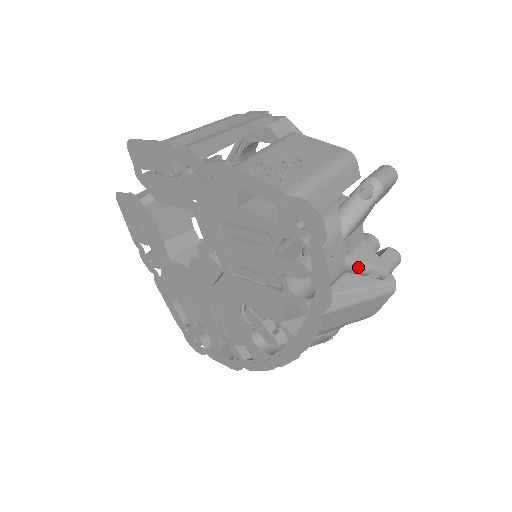
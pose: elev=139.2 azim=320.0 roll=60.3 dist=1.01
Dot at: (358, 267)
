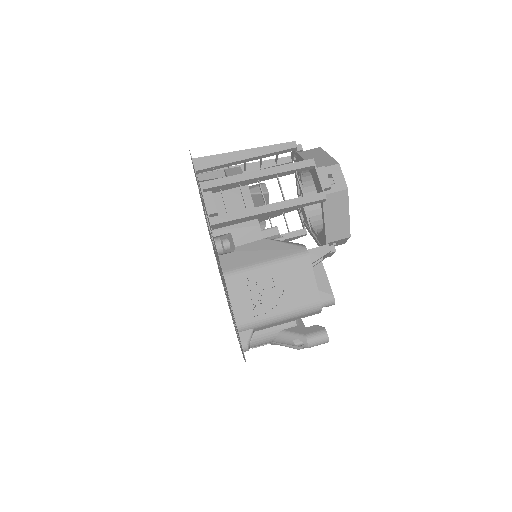
Dot at: (279, 344)
